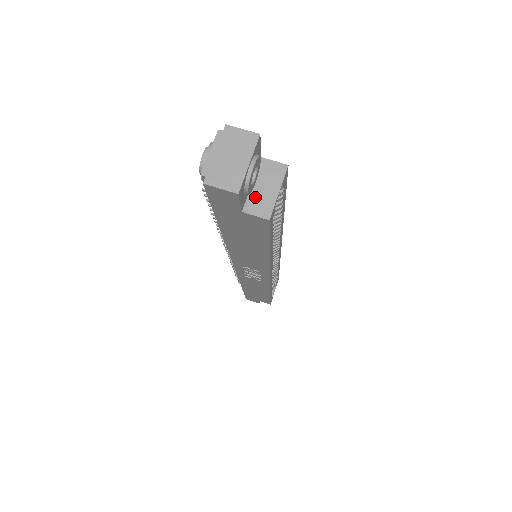
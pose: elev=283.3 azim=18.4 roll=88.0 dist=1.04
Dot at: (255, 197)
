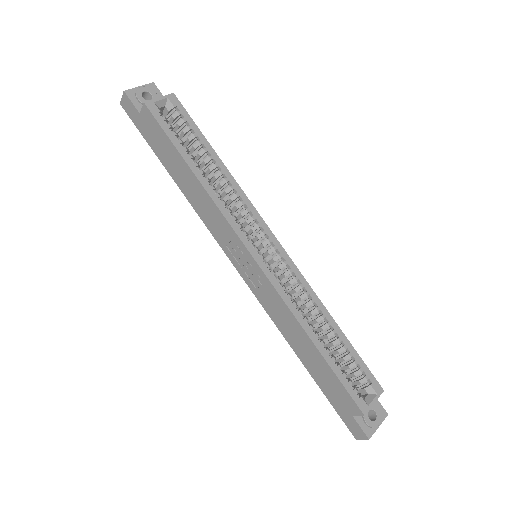
Dot at: occluded
